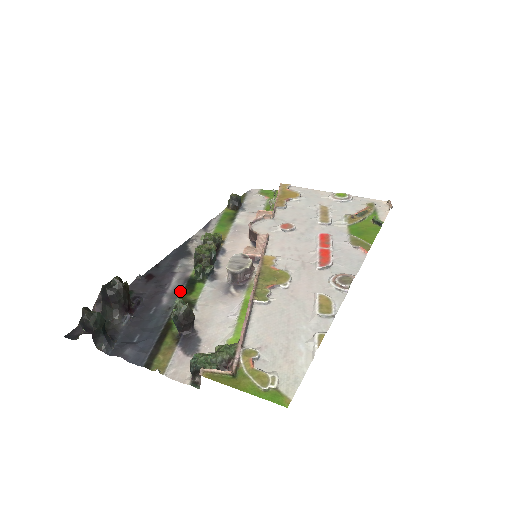
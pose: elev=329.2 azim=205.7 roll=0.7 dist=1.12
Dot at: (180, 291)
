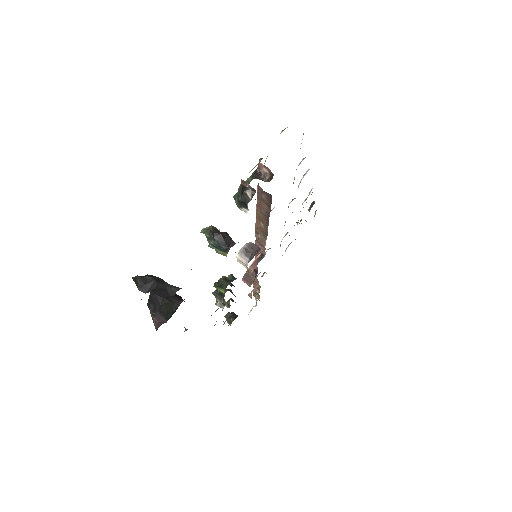
Dot at: occluded
